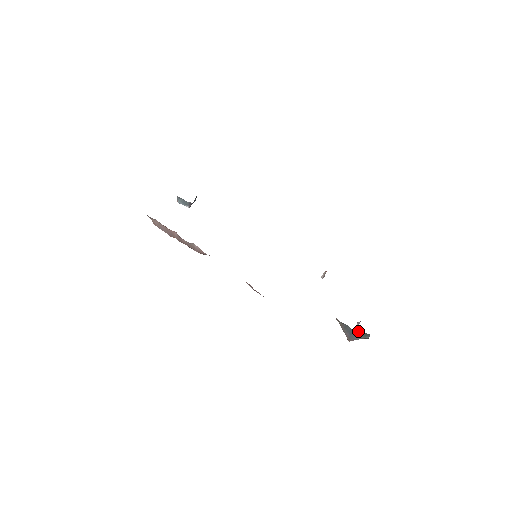
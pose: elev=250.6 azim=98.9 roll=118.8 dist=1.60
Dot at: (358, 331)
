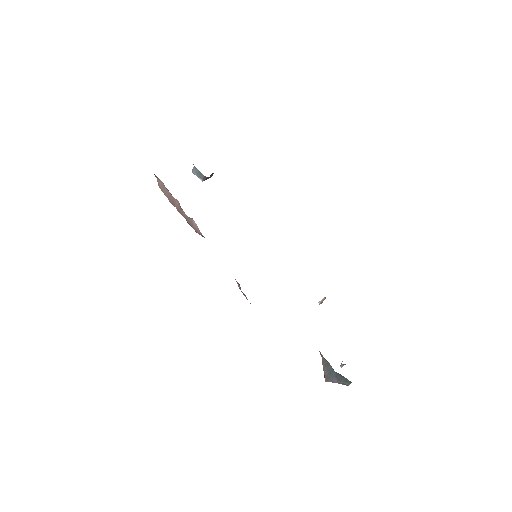
Dot at: (339, 374)
